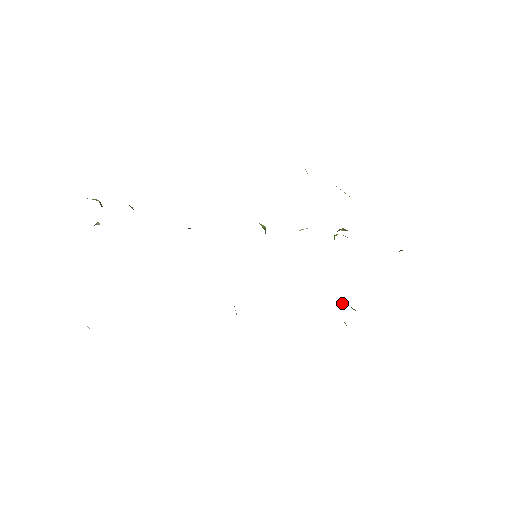
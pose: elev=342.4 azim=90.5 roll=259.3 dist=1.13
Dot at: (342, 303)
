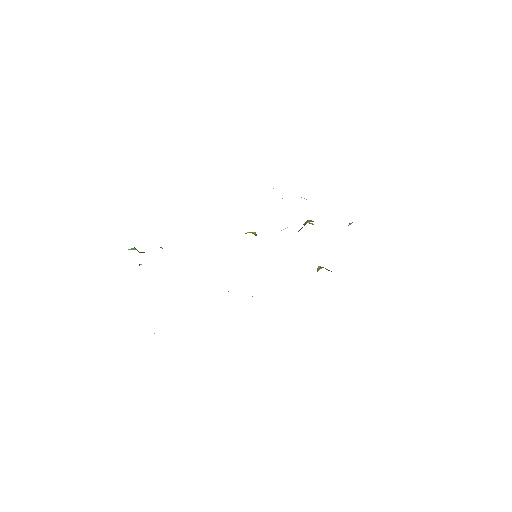
Dot at: (319, 269)
